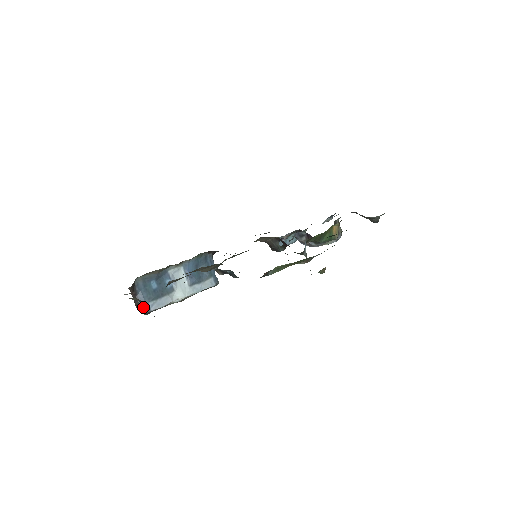
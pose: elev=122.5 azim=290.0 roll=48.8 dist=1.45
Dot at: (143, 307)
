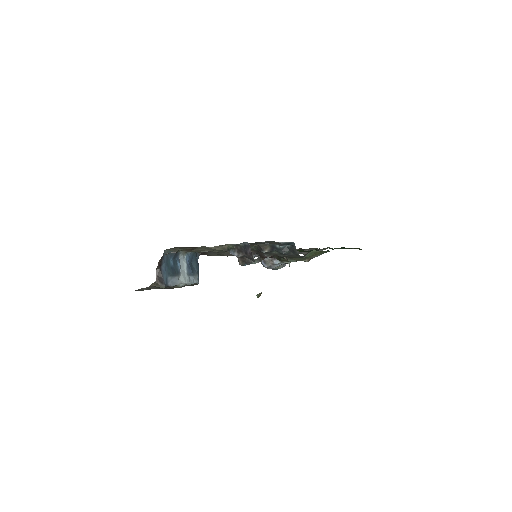
Dot at: (164, 280)
